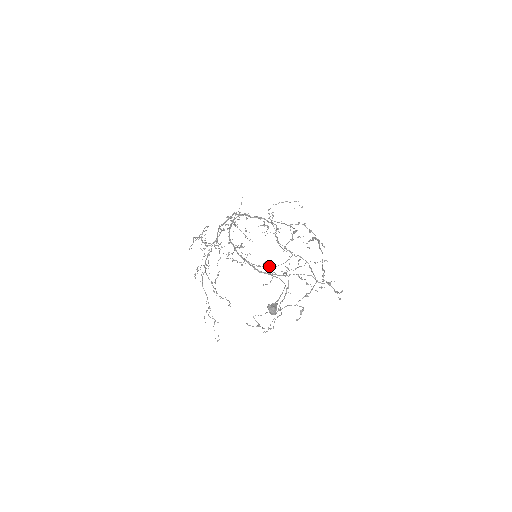
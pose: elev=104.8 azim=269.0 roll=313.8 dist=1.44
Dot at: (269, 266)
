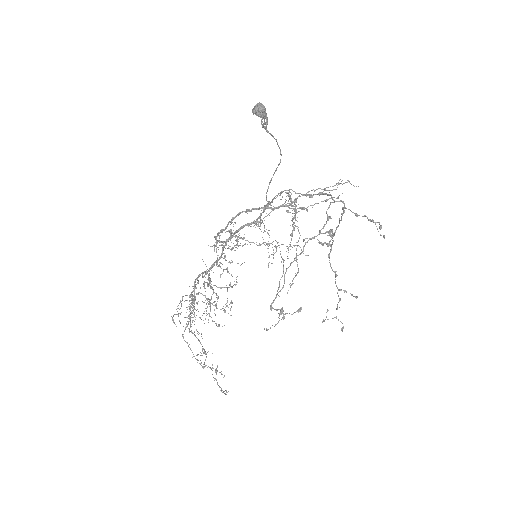
Dot at: occluded
